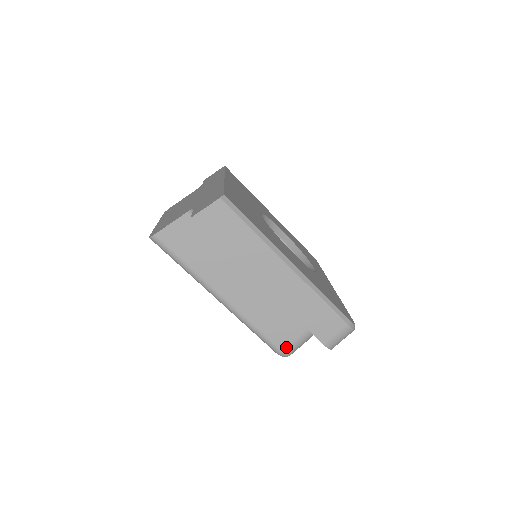
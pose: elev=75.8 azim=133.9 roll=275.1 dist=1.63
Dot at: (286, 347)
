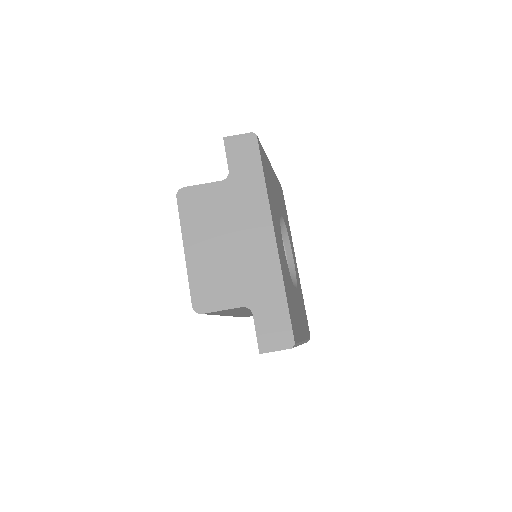
Dot at: occluded
